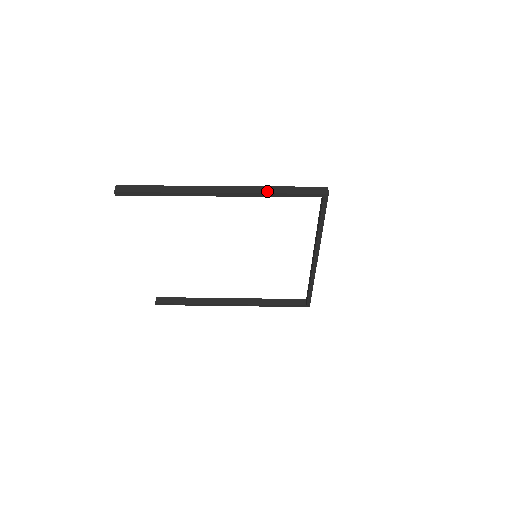
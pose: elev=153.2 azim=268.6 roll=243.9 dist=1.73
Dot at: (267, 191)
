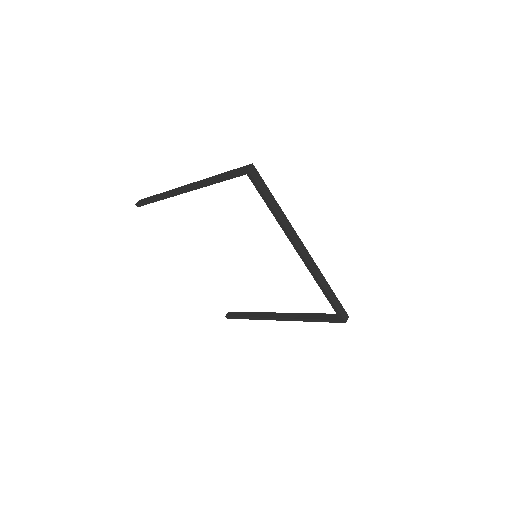
Dot at: (209, 180)
